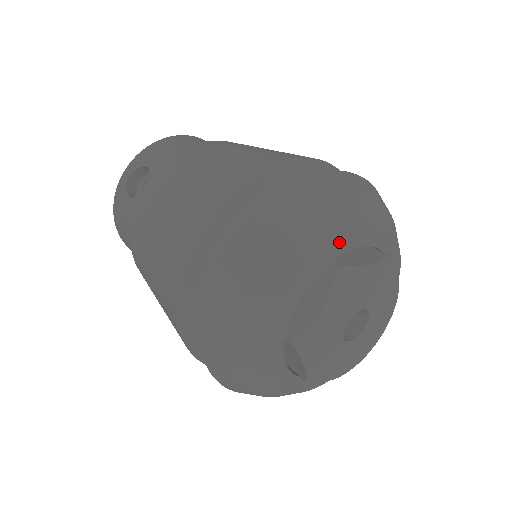
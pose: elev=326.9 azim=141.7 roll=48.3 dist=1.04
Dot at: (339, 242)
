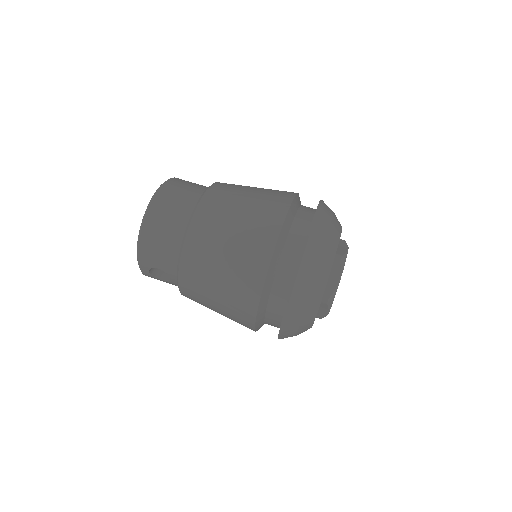
Dot at: occluded
